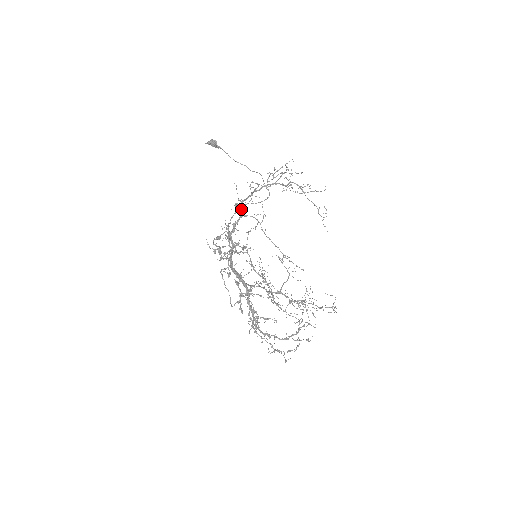
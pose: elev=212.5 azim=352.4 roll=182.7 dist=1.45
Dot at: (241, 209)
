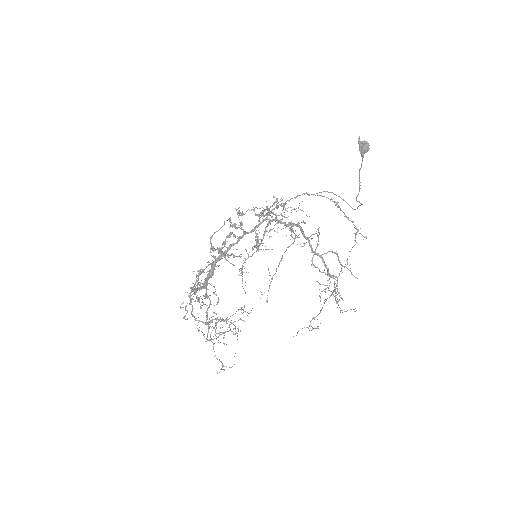
Dot at: (292, 226)
